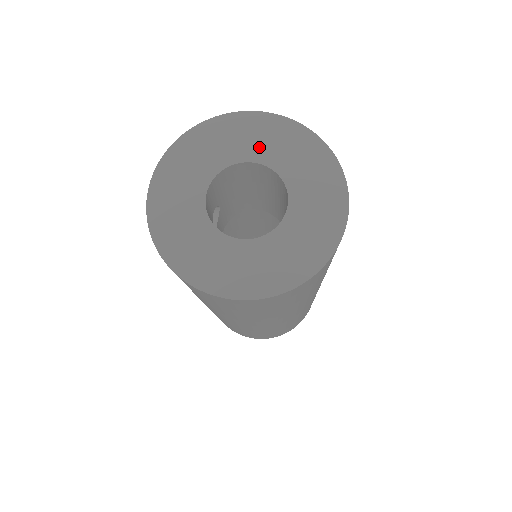
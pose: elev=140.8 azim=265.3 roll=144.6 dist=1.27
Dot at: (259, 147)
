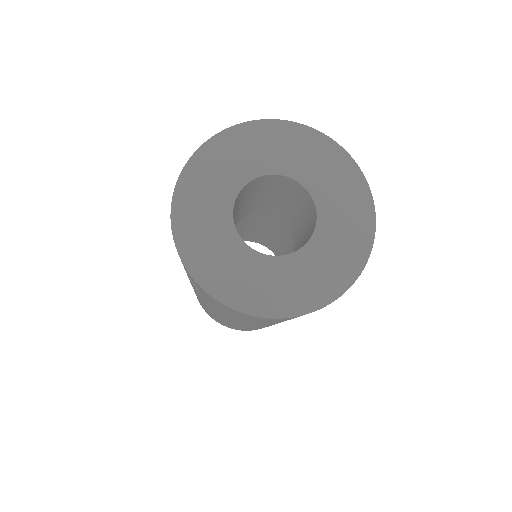
Dot at: (250, 162)
